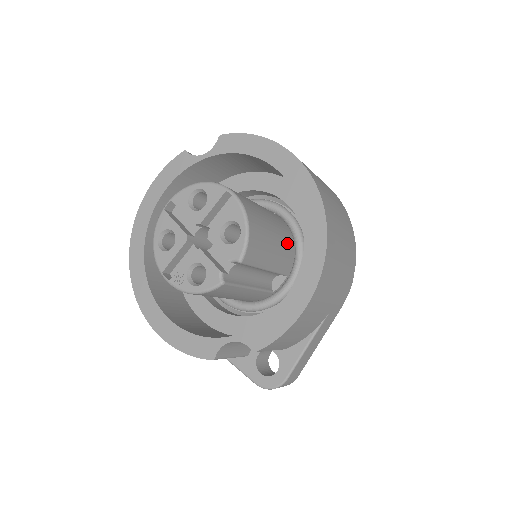
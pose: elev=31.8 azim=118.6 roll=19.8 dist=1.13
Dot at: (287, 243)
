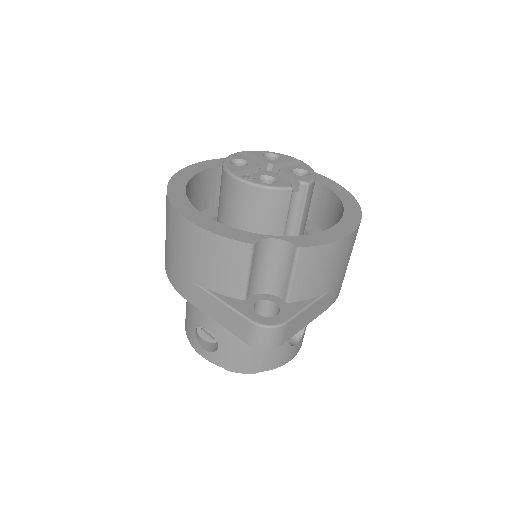
Dot at: occluded
